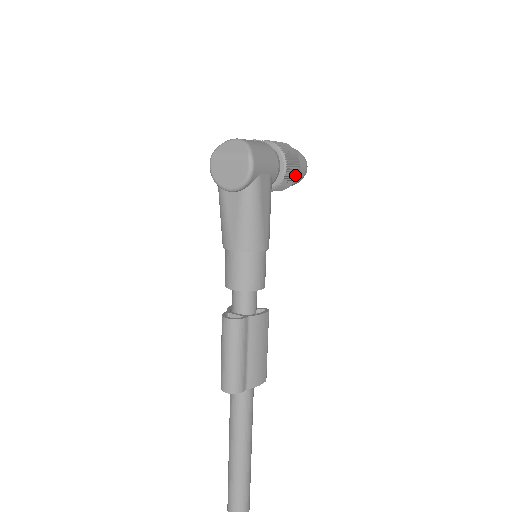
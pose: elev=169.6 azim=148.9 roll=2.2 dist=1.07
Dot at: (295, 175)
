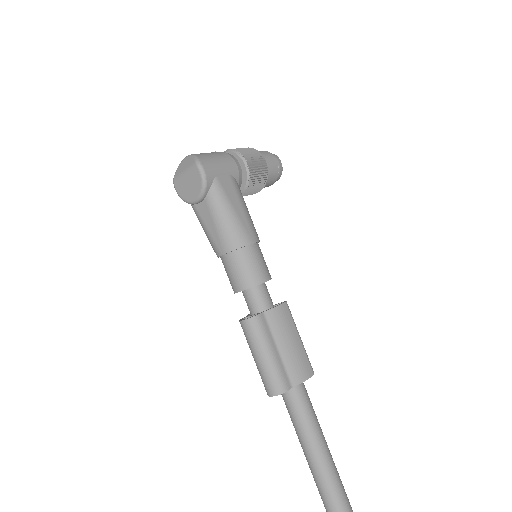
Dot at: (263, 170)
